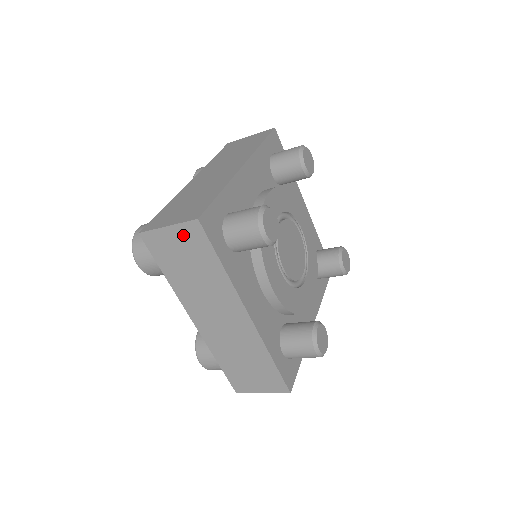
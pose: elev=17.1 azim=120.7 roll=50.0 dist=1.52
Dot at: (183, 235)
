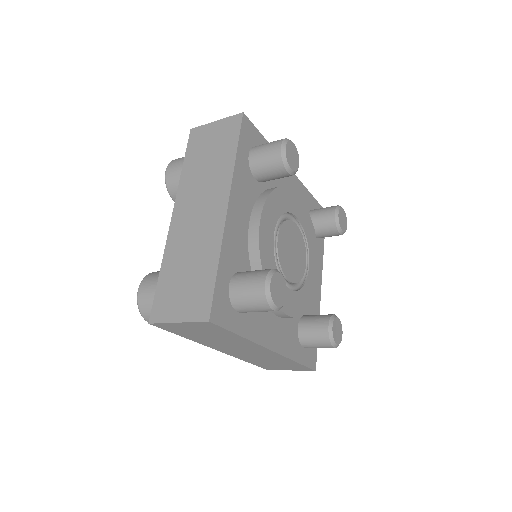
Dot at: (196, 326)
